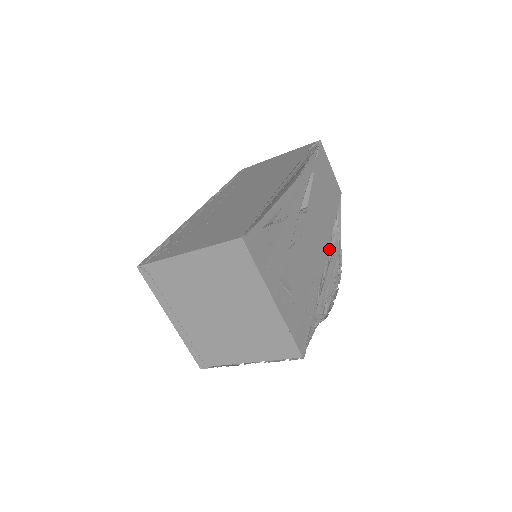
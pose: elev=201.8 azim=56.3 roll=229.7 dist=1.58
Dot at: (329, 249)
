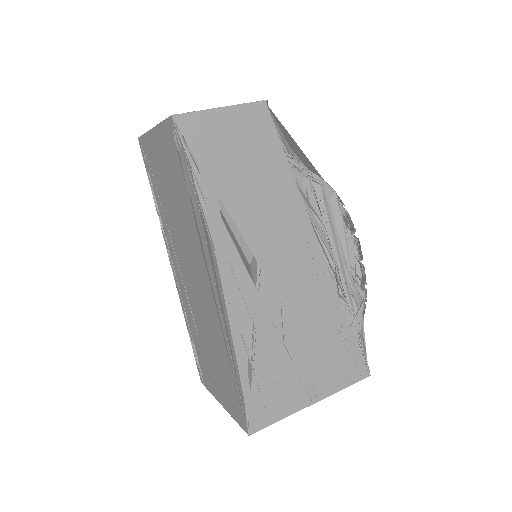
Dot at: (315, 228)
